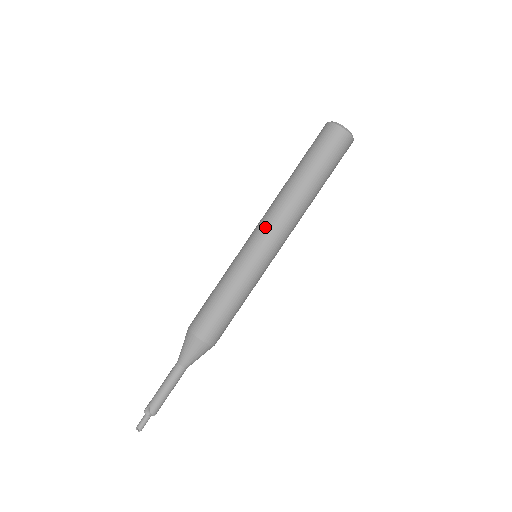
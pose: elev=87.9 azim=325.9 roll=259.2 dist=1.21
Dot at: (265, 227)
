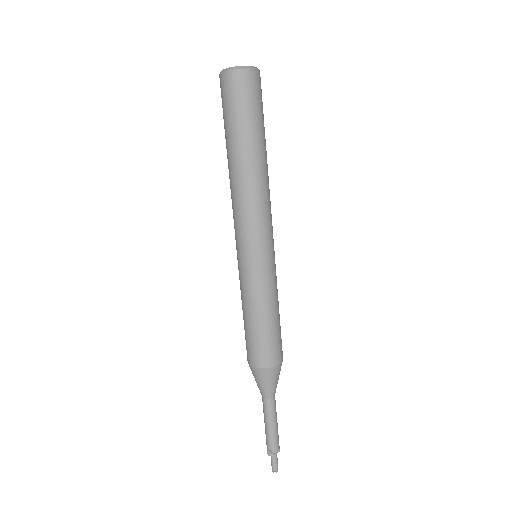
Dot at: (241, 227)
